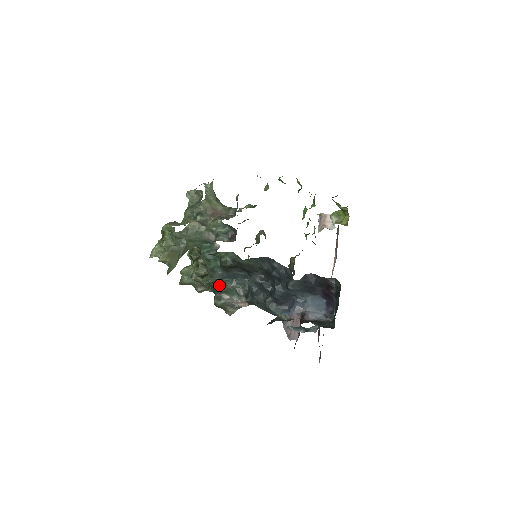
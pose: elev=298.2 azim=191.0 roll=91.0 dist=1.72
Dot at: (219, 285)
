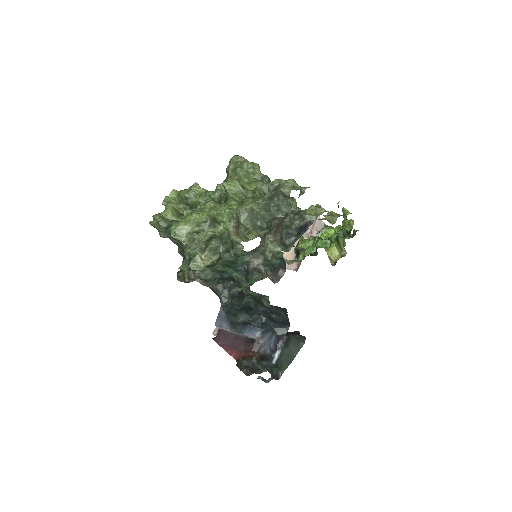
Dot at: occluded
